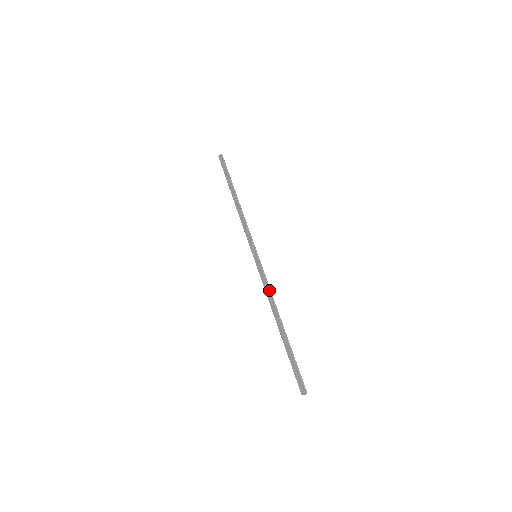
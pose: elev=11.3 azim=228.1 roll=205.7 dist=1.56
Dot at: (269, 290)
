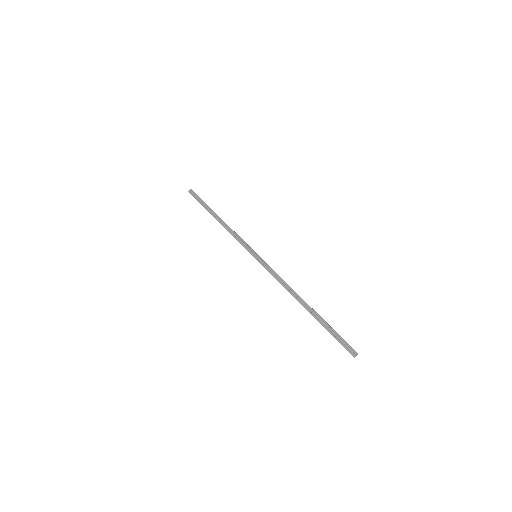
Dot at: (281, 279)
